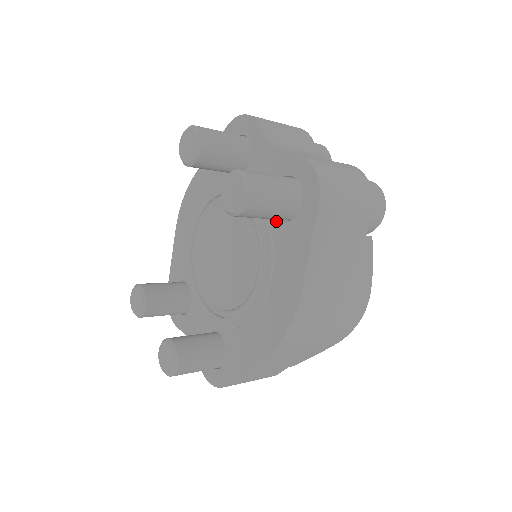
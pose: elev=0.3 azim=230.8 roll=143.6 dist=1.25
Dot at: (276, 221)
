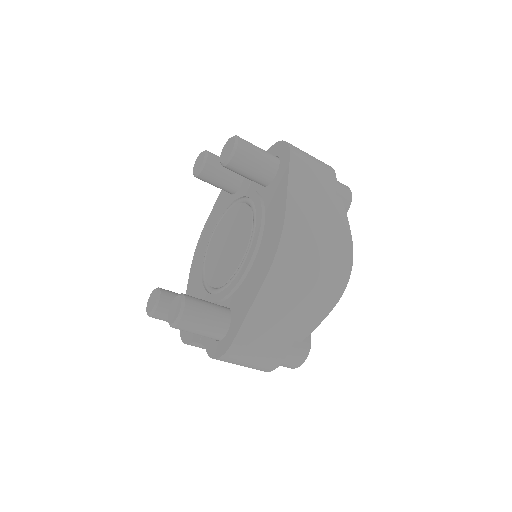
Dot at: (264, 189)
